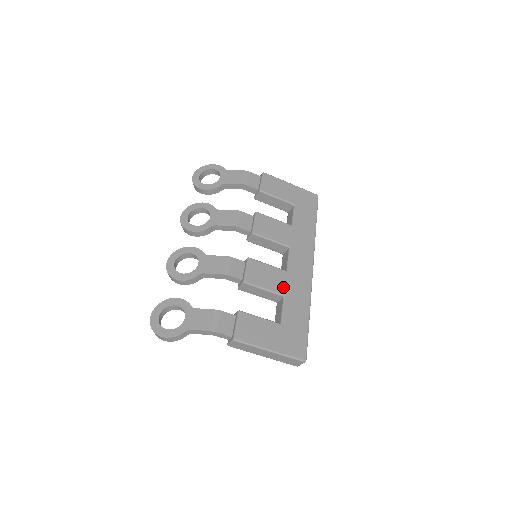
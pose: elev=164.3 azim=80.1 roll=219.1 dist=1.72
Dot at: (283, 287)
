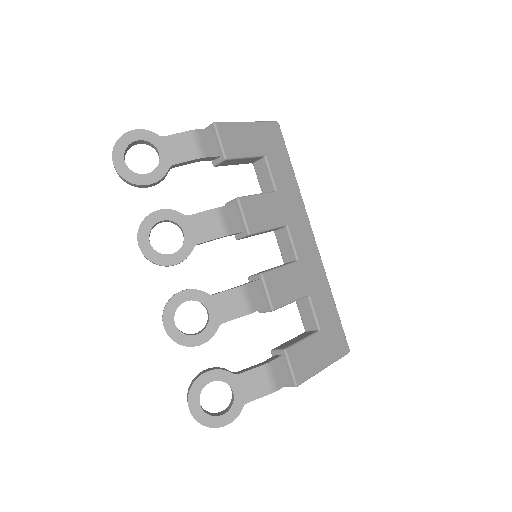
Dot at: (304, 285)
